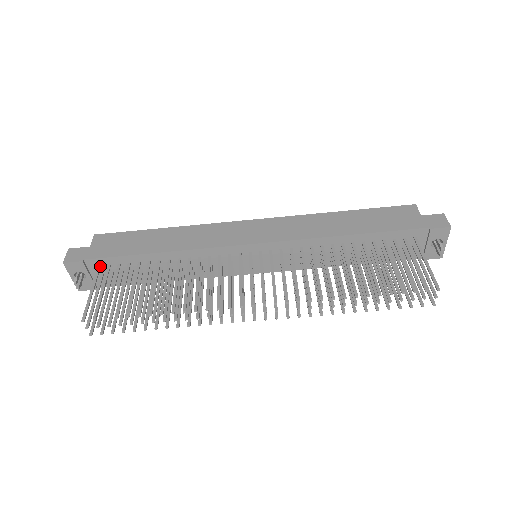
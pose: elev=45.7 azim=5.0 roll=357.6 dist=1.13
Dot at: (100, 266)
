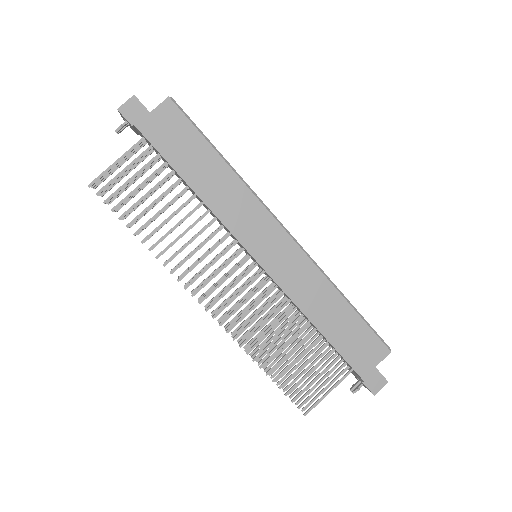
Dot at: occluded
